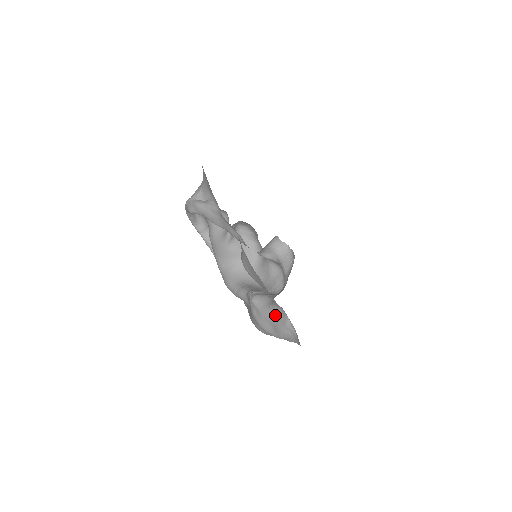
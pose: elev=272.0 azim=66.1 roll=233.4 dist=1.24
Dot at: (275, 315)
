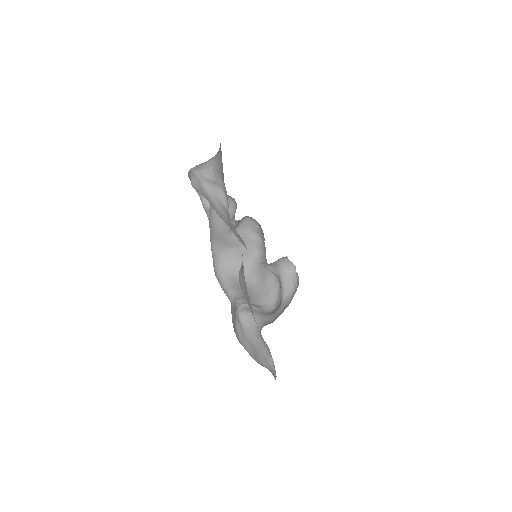
Dot at: (259, 345)
